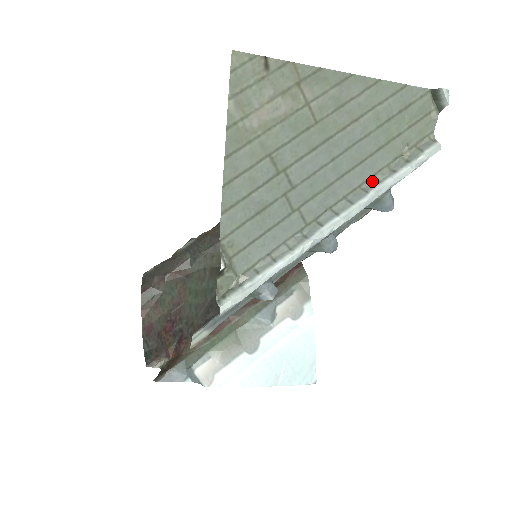
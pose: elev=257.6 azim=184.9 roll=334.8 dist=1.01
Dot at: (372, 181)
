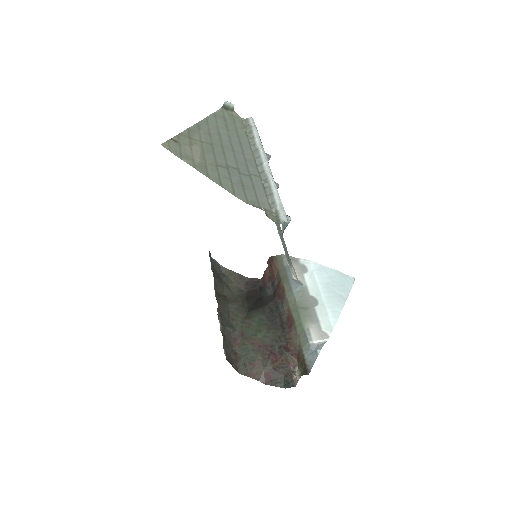
Dot at: (253, 147)
